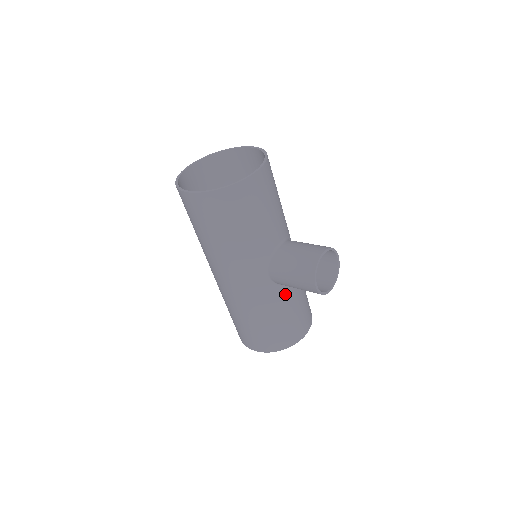
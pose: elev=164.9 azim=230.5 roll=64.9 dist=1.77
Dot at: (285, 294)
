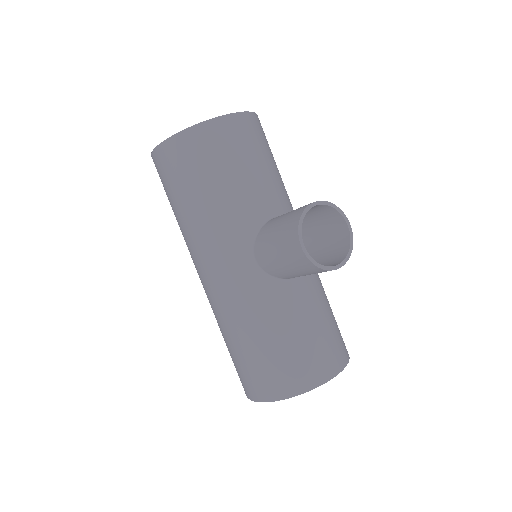
Dot at: (286, 297)
